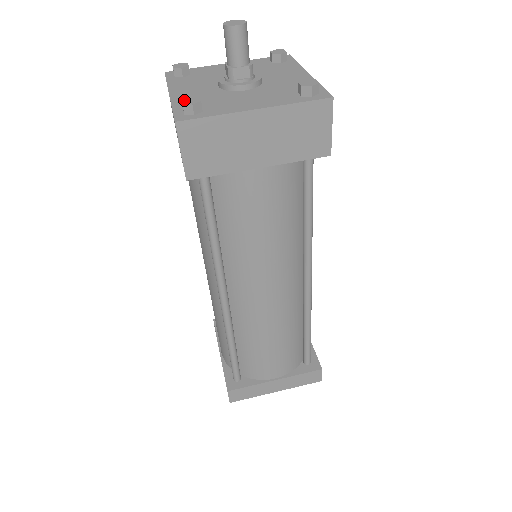
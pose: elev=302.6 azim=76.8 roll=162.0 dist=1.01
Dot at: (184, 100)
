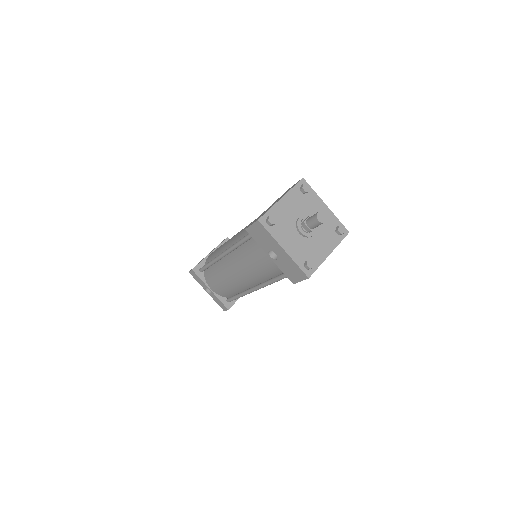
Dot at: (308, 265)
